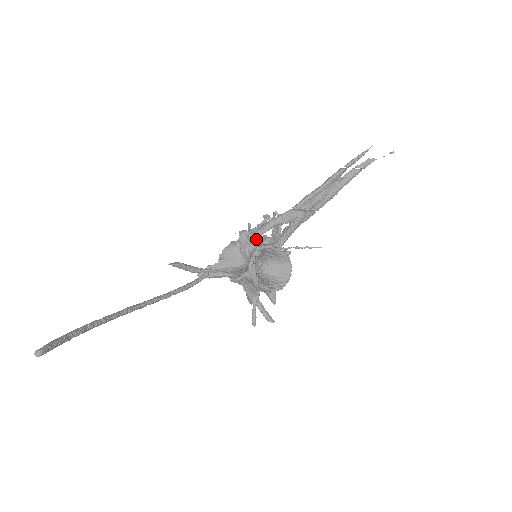
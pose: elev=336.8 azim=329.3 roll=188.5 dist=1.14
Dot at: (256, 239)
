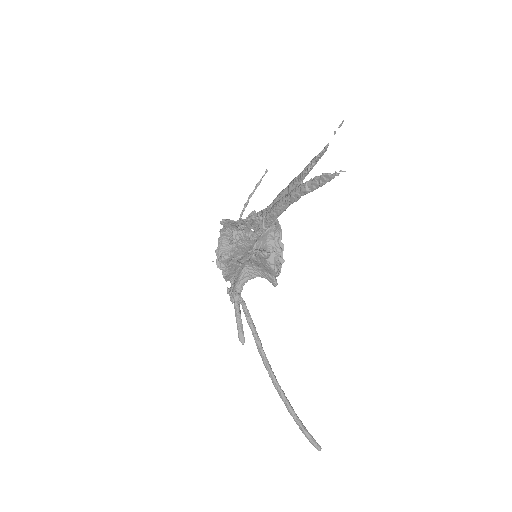
Dot at: (248, 256)
